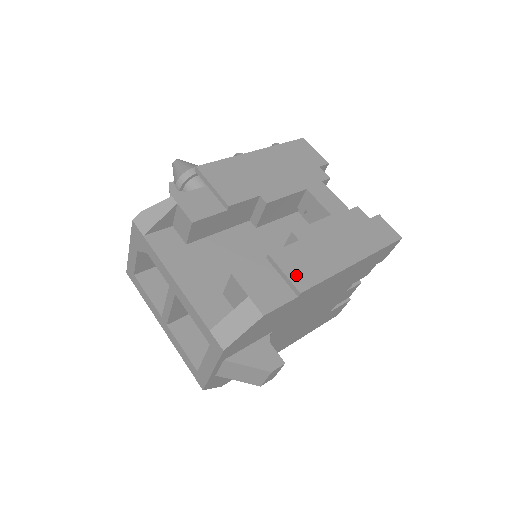
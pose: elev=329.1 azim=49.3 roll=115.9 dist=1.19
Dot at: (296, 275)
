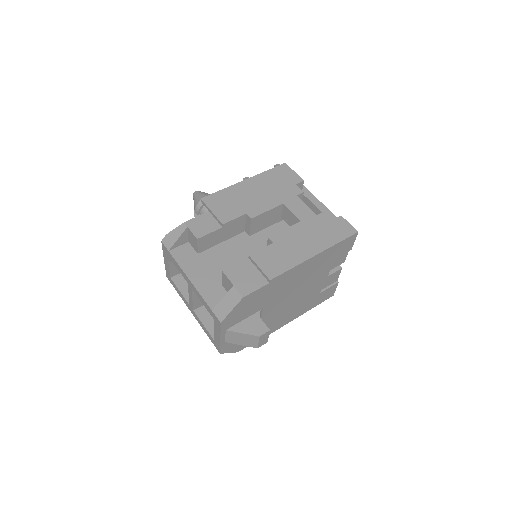
Dot at: (268, 268)
